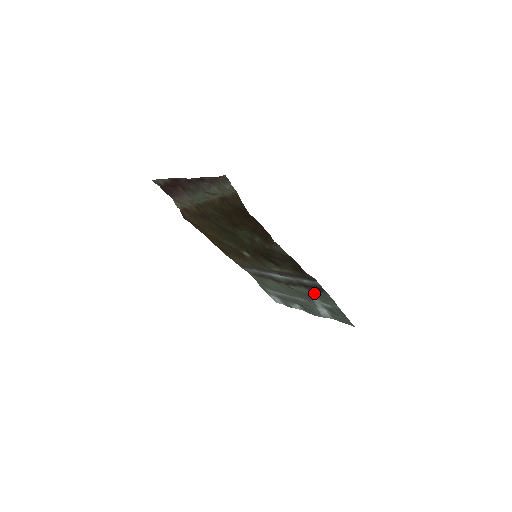
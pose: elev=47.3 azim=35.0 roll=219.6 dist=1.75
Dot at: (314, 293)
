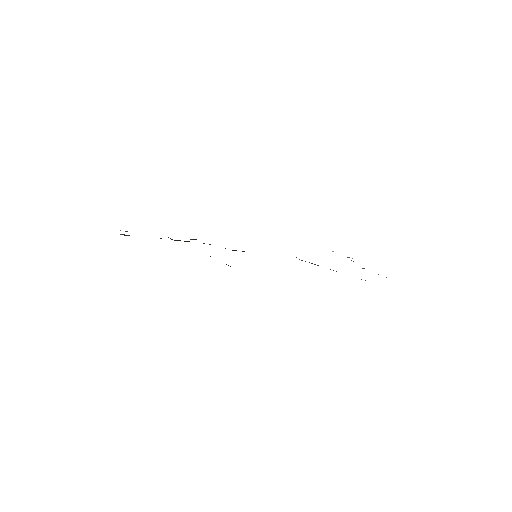
Dot at: occluded
